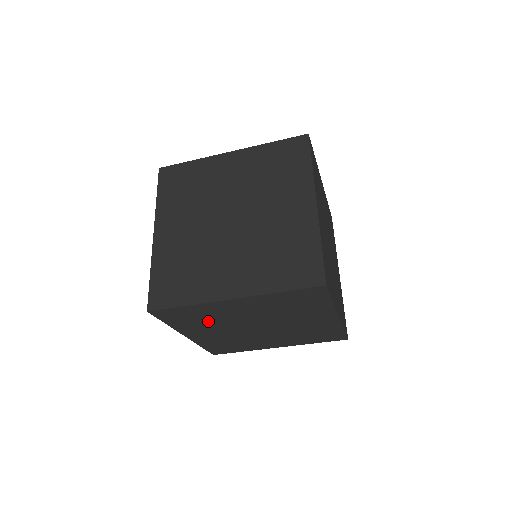
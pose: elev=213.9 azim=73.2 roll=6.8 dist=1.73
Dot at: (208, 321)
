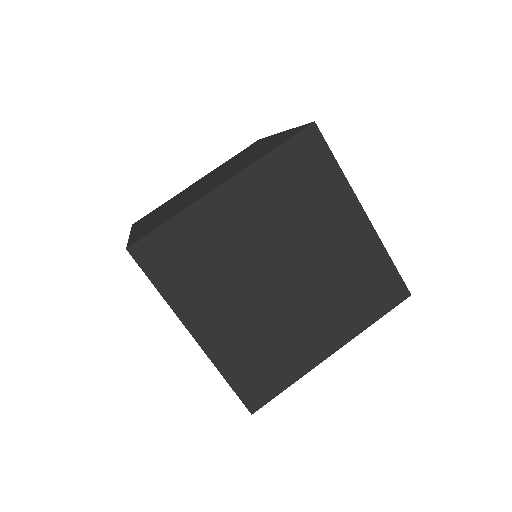
Dot at: occluded
